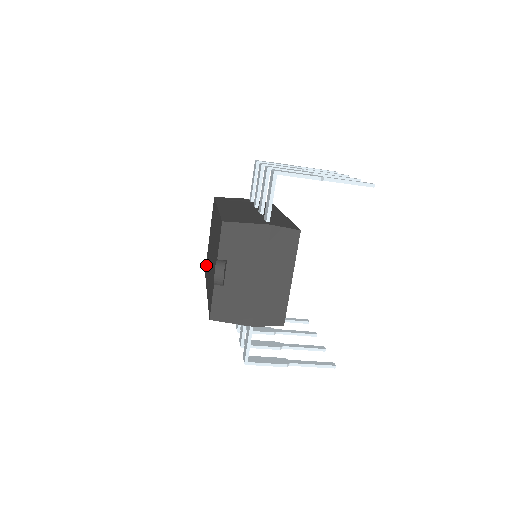
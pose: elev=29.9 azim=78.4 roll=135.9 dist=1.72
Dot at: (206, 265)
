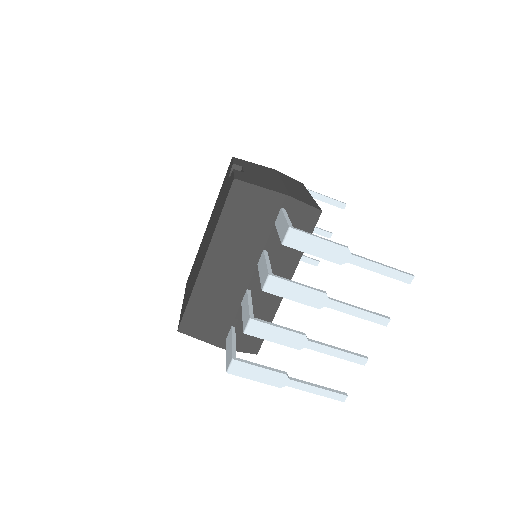
Dot at: (182, 313)
